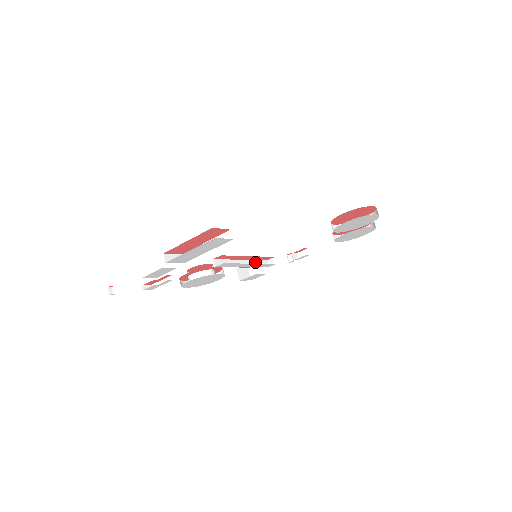
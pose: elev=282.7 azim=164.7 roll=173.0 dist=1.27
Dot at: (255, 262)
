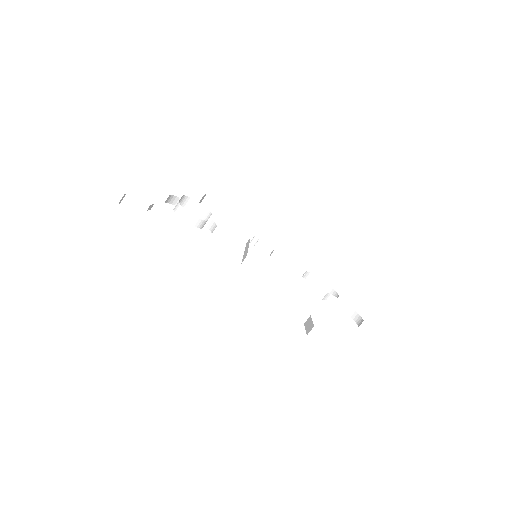
Dot at: occluded
